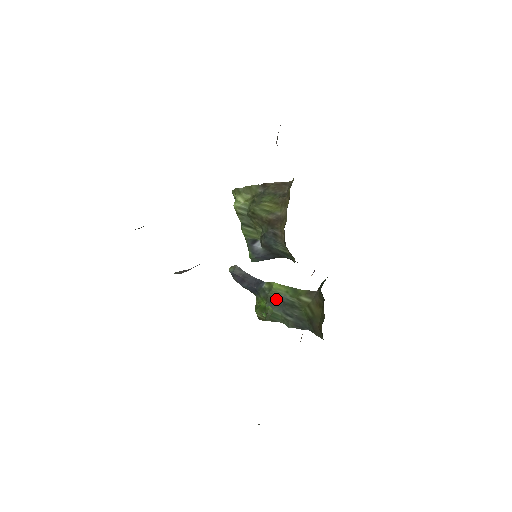
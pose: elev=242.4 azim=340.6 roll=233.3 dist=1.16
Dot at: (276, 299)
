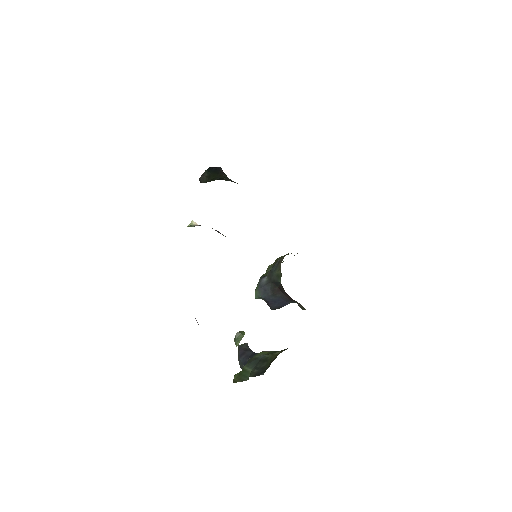
Dot at: (256, 358)
